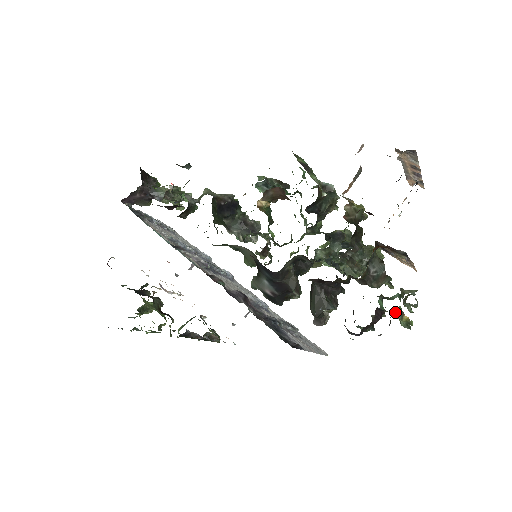
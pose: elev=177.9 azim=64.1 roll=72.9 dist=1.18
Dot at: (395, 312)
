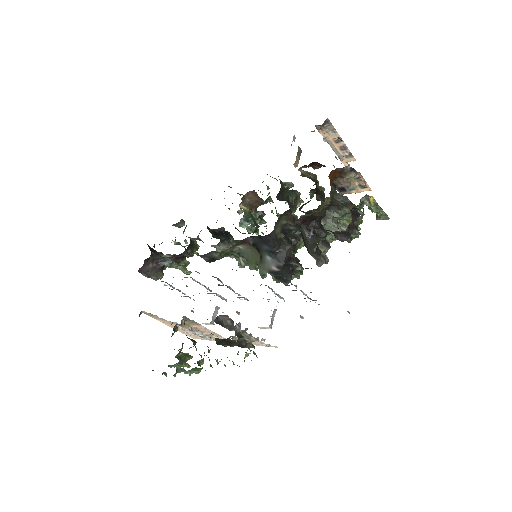
Dot at: (362, 199)
